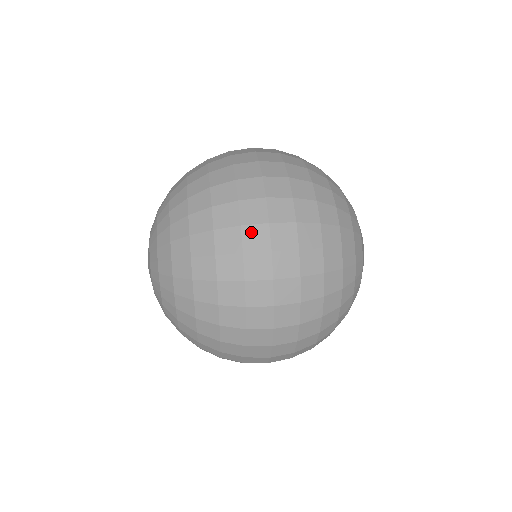
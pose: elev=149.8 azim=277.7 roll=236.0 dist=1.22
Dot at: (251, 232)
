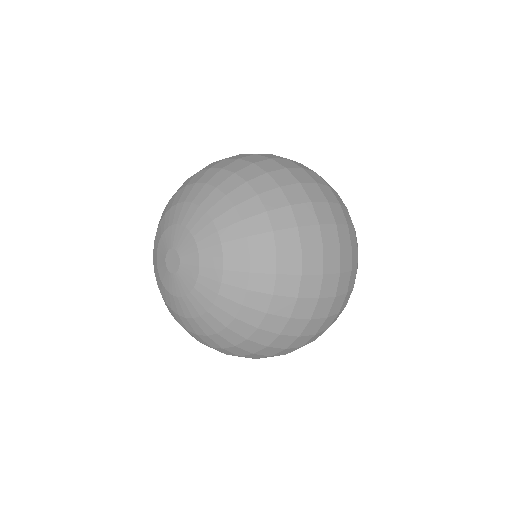
Dot at: (326, 231)
